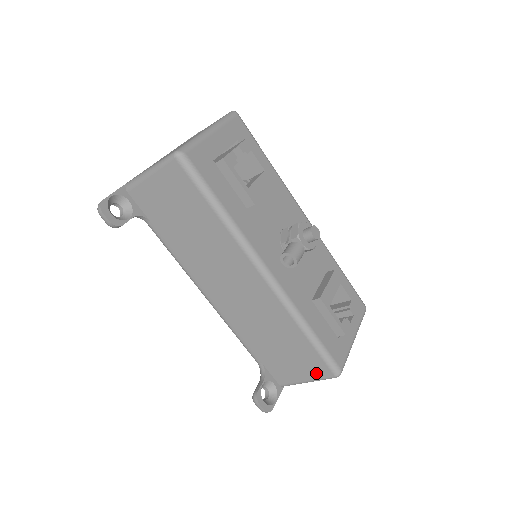
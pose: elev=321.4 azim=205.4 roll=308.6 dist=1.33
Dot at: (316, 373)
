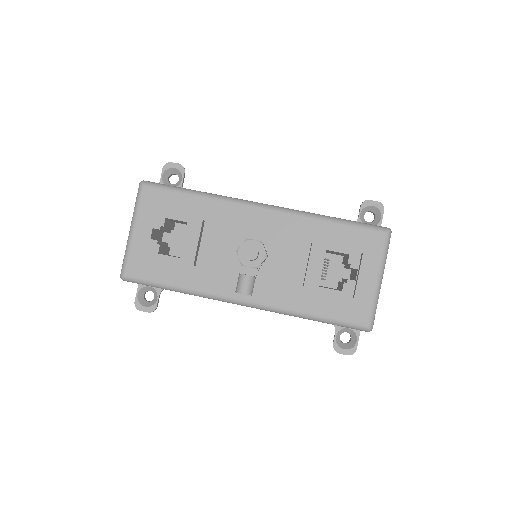
Dot at: occluded
